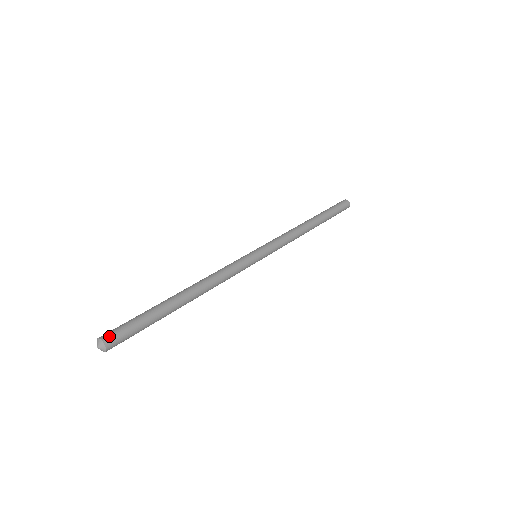
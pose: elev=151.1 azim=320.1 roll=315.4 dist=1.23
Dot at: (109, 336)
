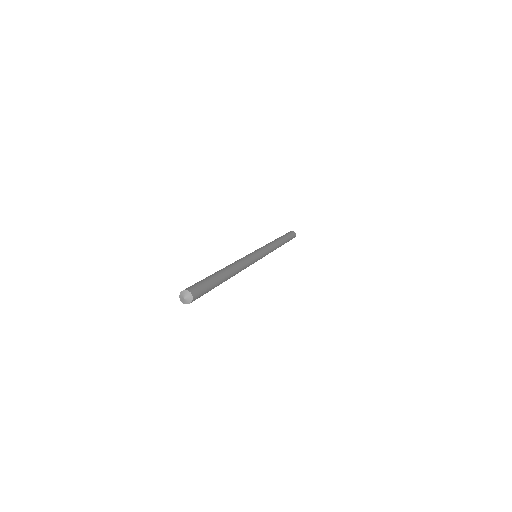
Dot at: (196, 293)
